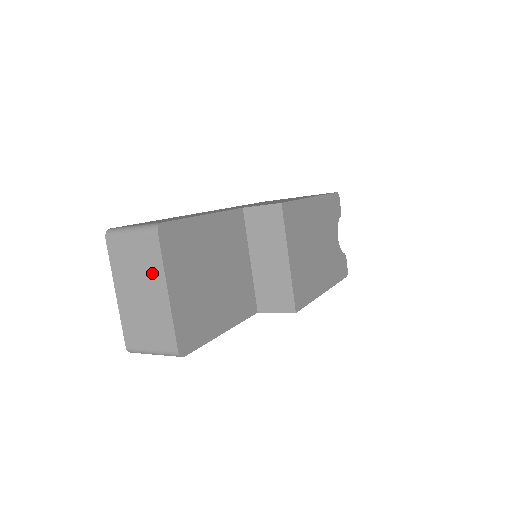
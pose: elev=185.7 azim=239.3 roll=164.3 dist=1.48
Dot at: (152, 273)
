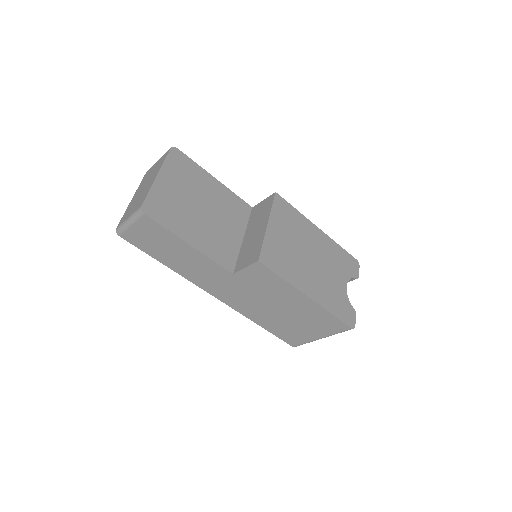
Dot at: (156, 171)
